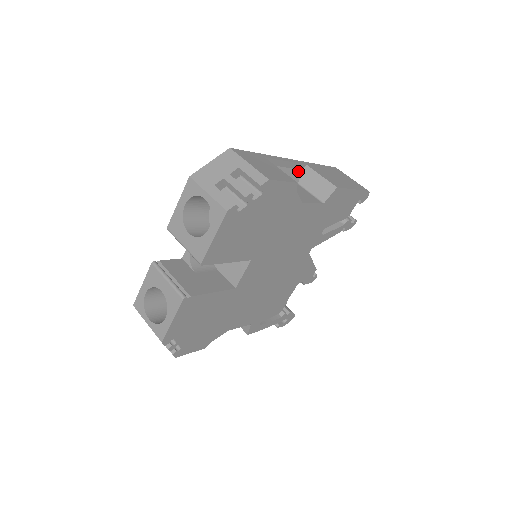
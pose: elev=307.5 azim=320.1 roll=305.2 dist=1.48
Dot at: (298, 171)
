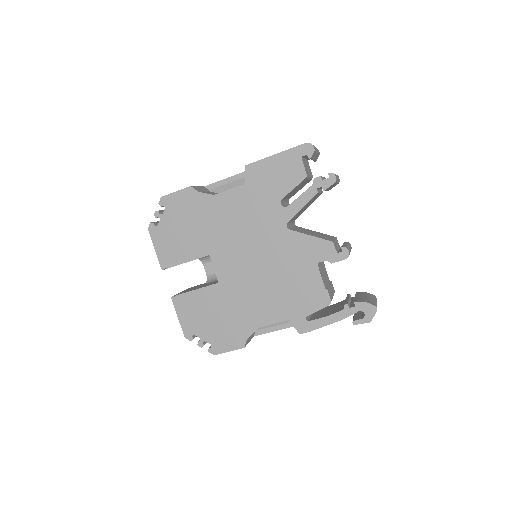
Dot at: occluded
